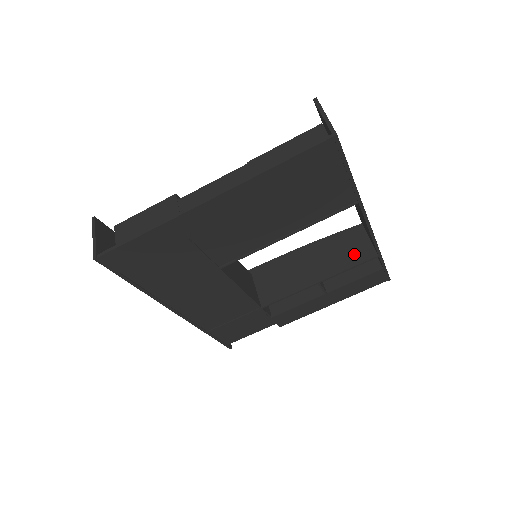
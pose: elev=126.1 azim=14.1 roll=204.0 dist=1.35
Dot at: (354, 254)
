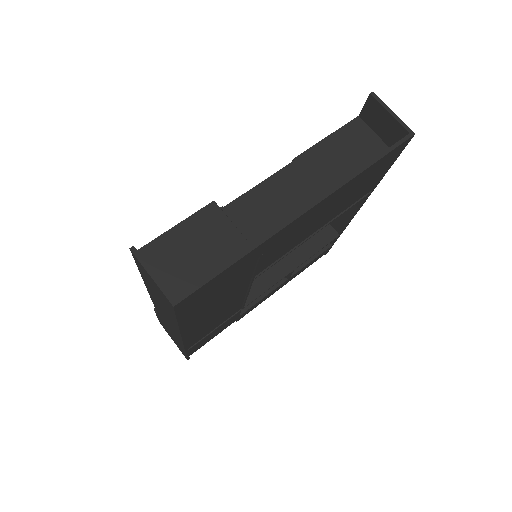
Dot at: (318, 237)
